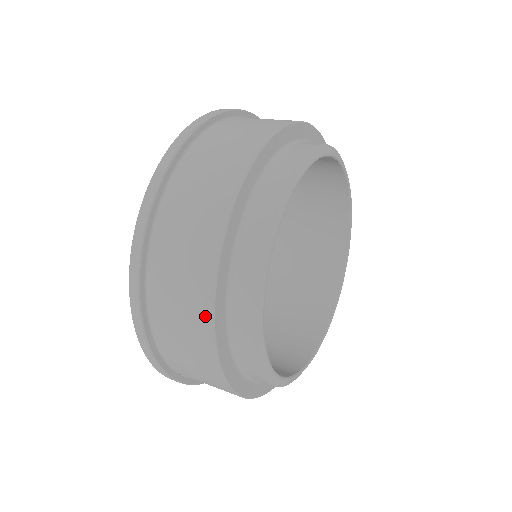
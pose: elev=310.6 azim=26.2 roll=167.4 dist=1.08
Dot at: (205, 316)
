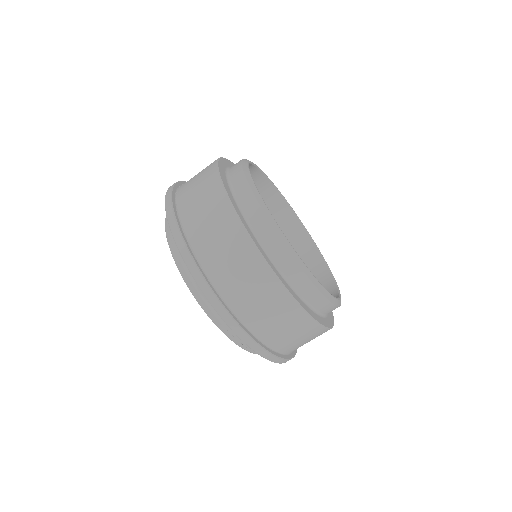
Dot at: (308, 322)
